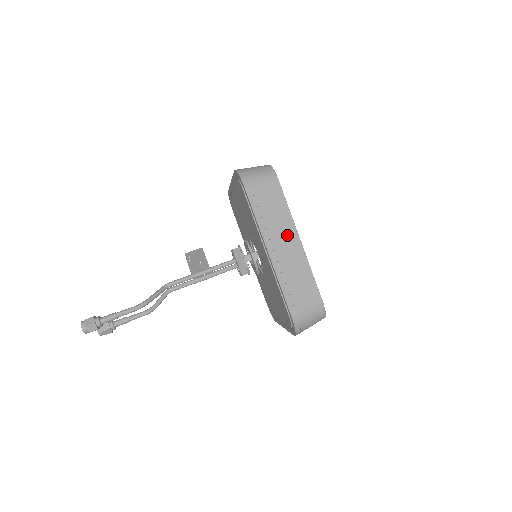
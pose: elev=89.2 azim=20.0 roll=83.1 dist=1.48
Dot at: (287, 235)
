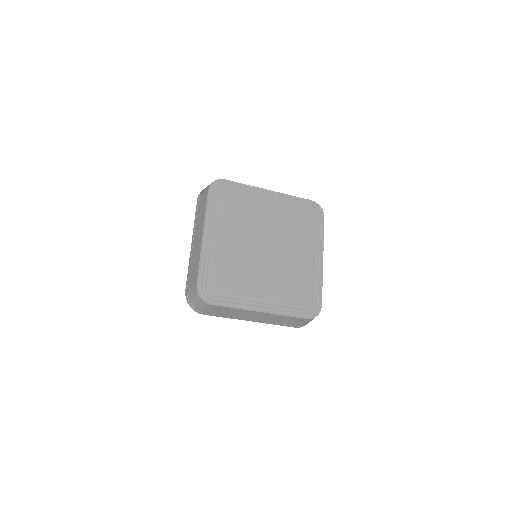
Dot at: (250, 314)
